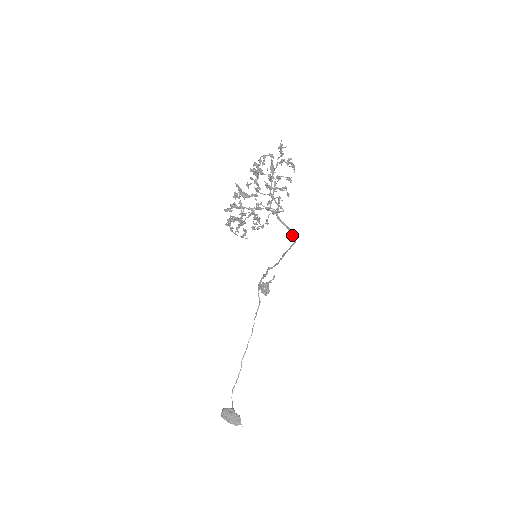
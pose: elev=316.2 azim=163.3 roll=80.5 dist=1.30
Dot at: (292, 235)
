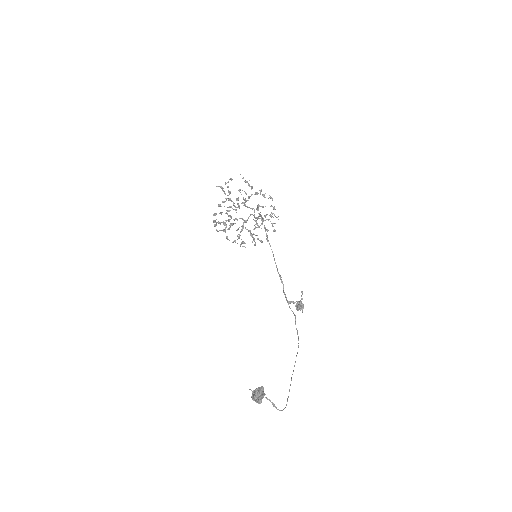
Dot at: (261, 217)
